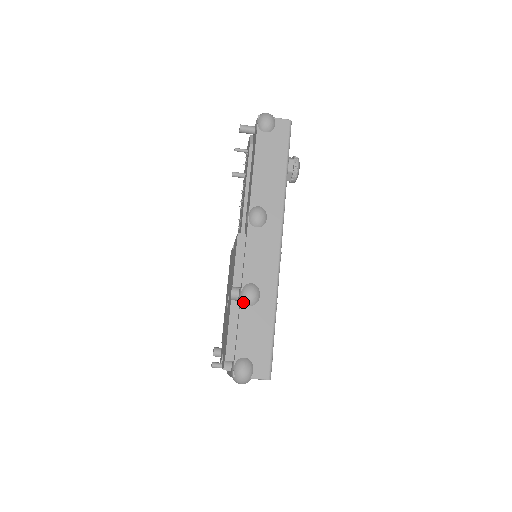
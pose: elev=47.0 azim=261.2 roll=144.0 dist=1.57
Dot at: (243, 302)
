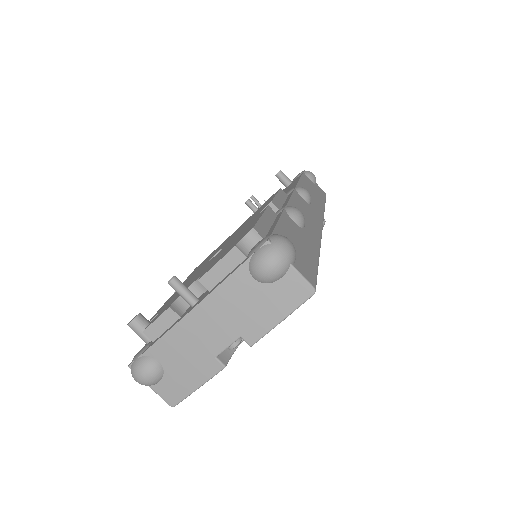
Dot at: (287, 213)
